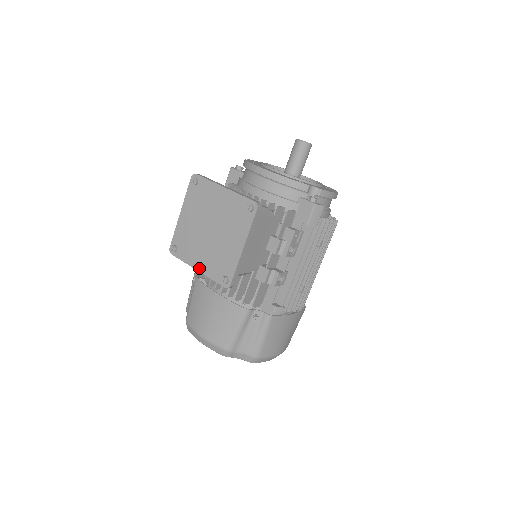
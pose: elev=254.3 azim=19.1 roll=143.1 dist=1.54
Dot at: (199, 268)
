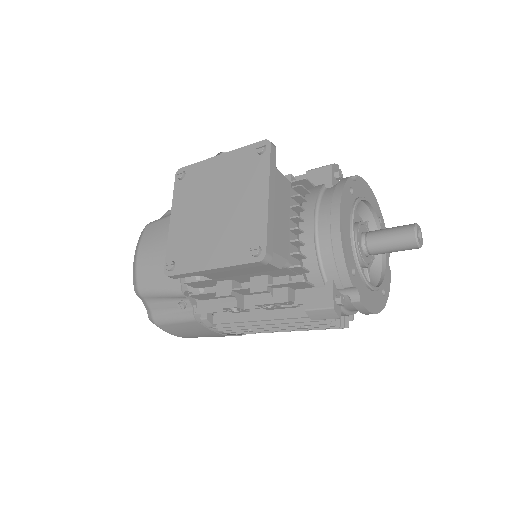
Dot at: (173, 222)
